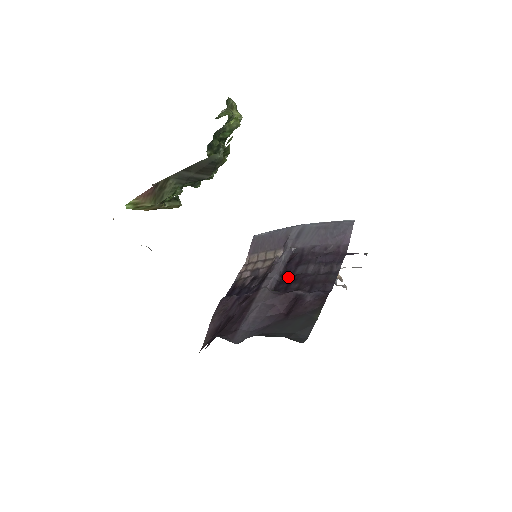
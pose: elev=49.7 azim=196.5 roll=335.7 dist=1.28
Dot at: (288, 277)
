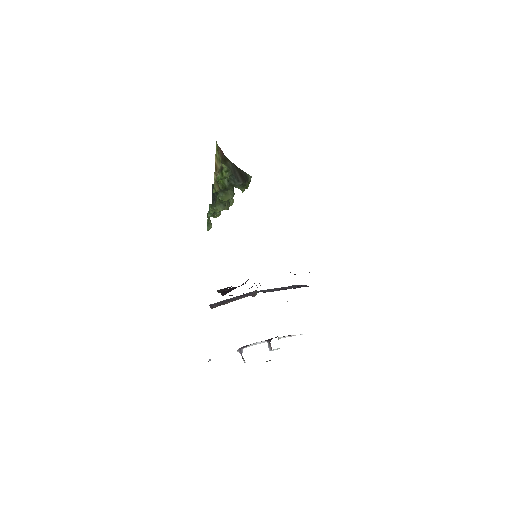
Dot at: occluded
